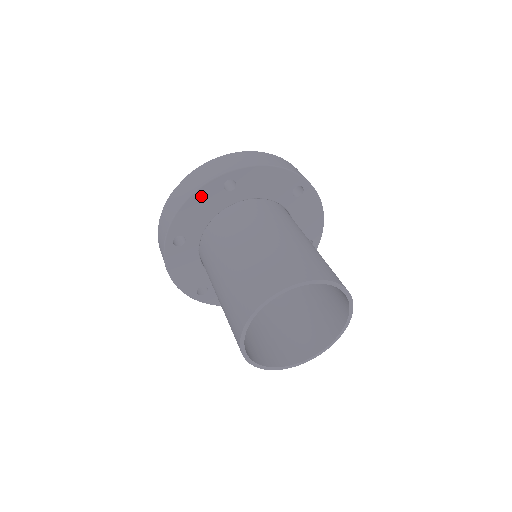
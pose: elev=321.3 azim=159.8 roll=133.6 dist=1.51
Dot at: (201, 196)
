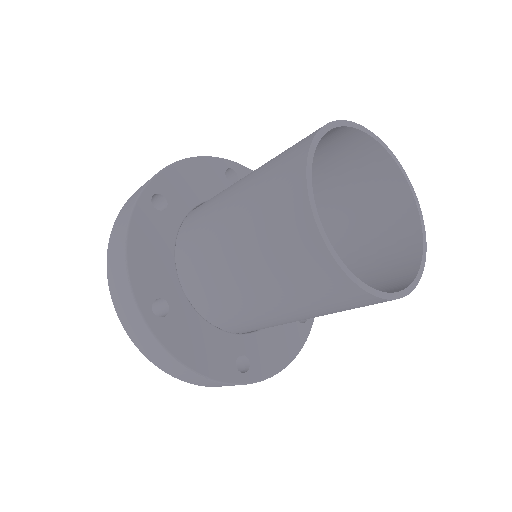
Dot at: (139, 232)
